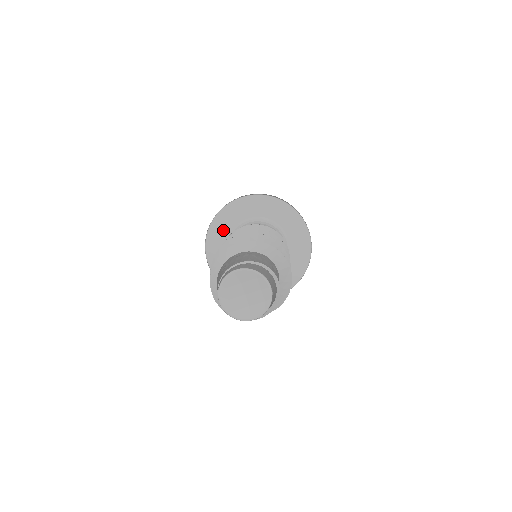
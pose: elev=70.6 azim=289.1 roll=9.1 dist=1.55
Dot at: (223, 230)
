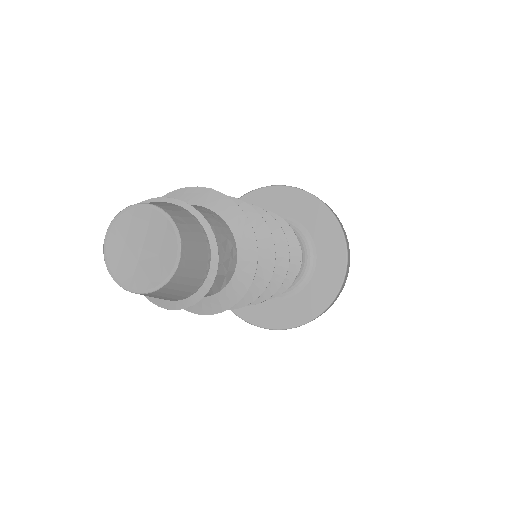
Dot at: occluded
